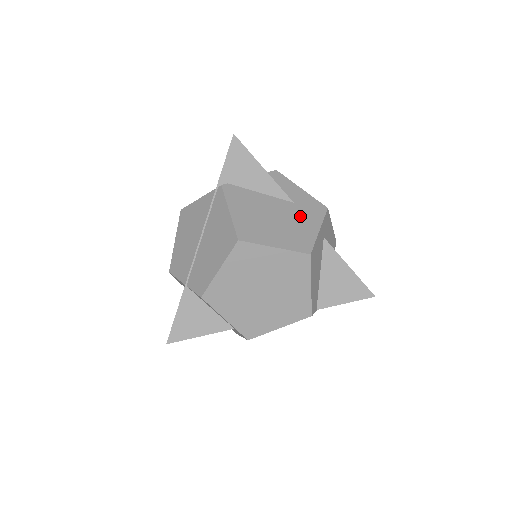
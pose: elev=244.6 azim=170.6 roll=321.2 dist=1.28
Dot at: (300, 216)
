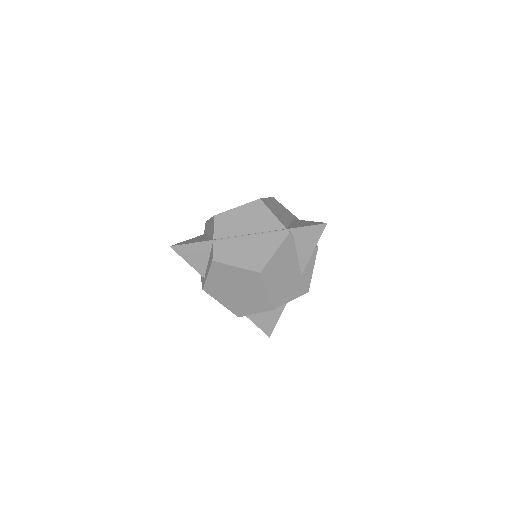
Dot at: (295, 285)
